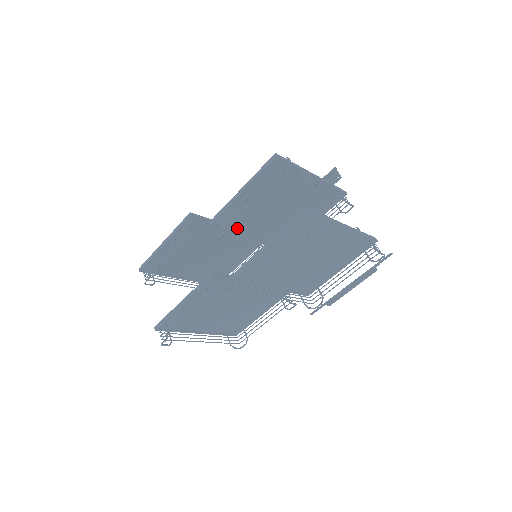
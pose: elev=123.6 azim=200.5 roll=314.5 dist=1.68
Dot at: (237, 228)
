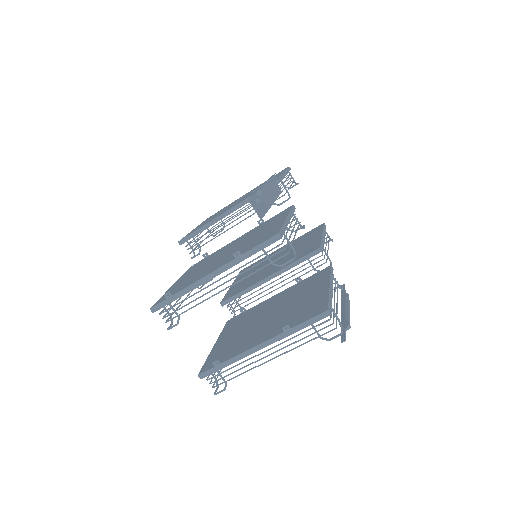
Dot at: occluded
